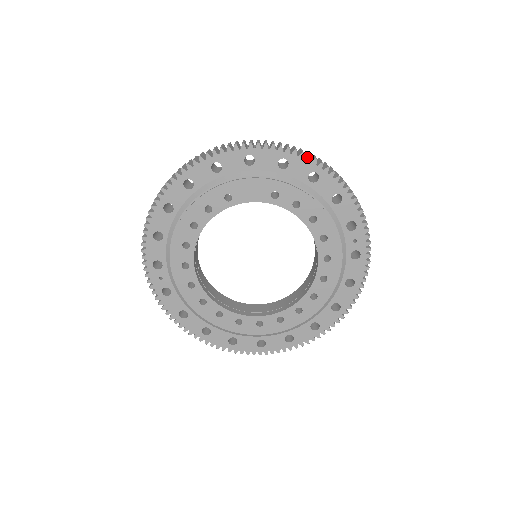
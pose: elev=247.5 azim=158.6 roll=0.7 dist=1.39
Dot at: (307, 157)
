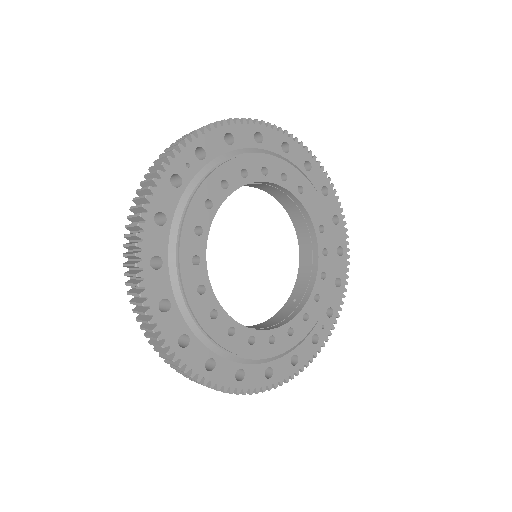
Dot at: (347, 235)
